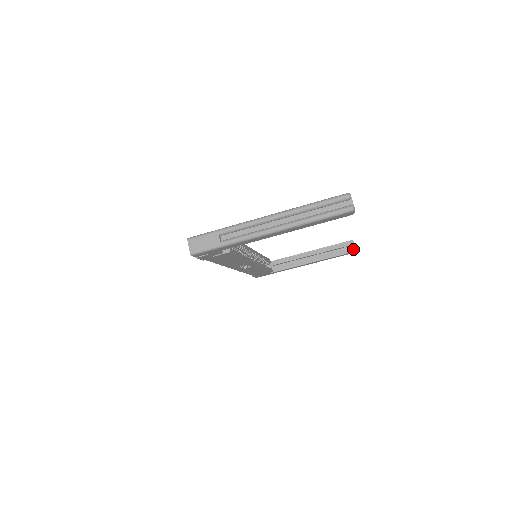
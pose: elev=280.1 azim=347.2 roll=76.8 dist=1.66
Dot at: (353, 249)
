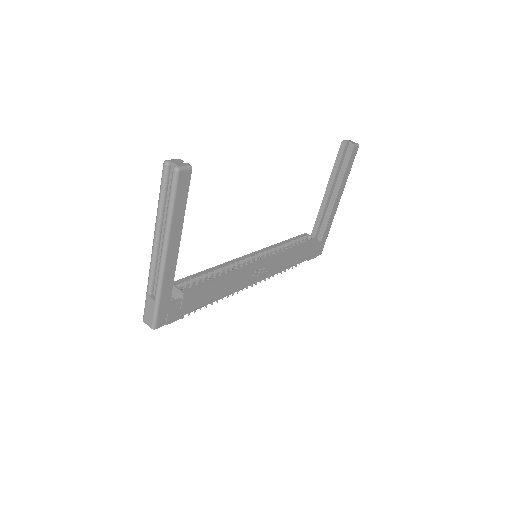
Dot at: (350, 147)
